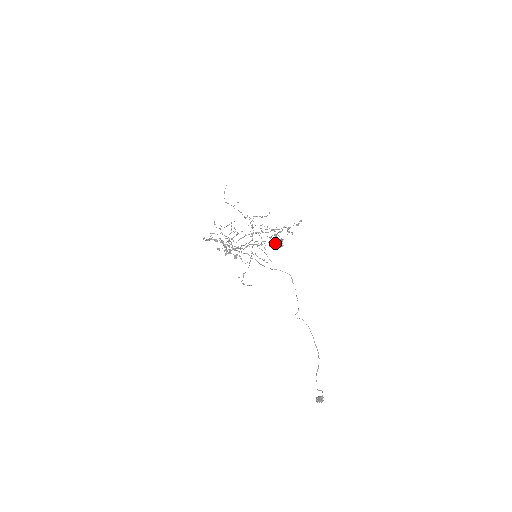
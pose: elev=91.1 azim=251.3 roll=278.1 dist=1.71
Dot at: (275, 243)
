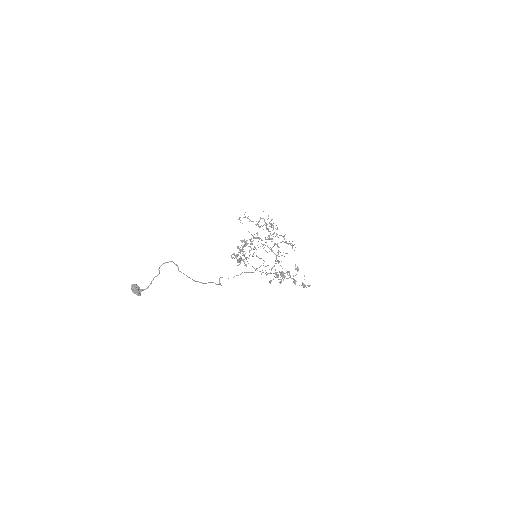
Dot at: occluded
